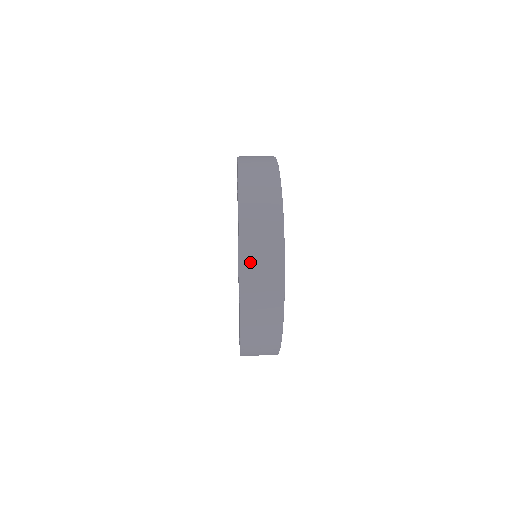
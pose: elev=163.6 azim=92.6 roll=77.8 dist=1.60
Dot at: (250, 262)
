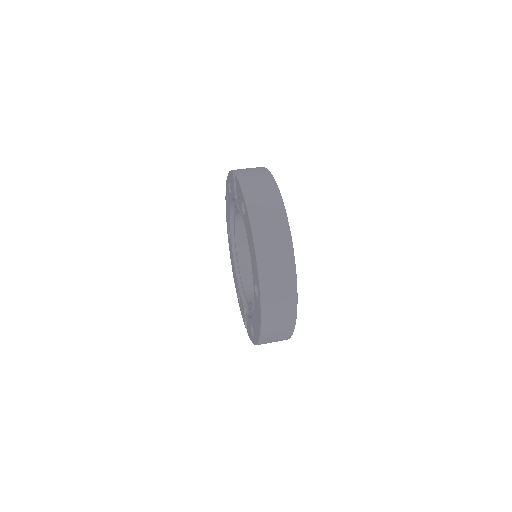
Dot at: (269, 295)
